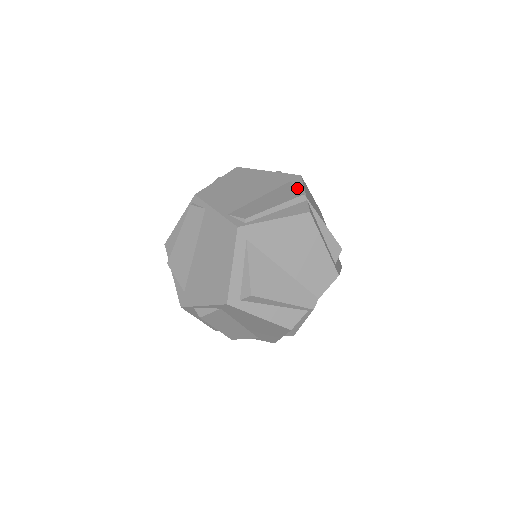
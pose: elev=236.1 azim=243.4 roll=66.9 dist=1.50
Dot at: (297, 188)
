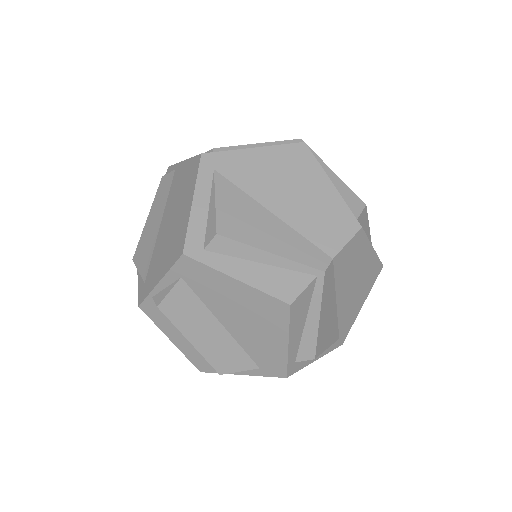
Dot at: occluded
